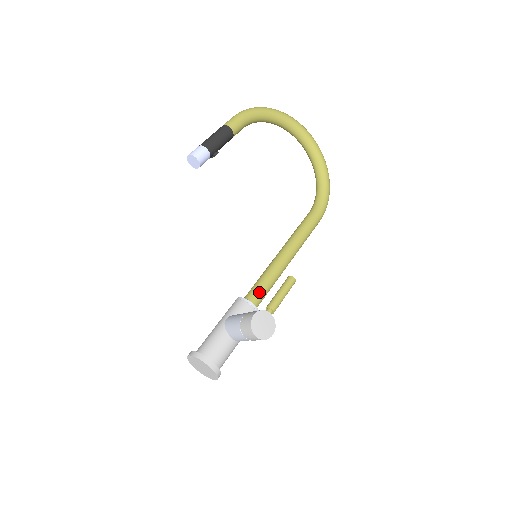
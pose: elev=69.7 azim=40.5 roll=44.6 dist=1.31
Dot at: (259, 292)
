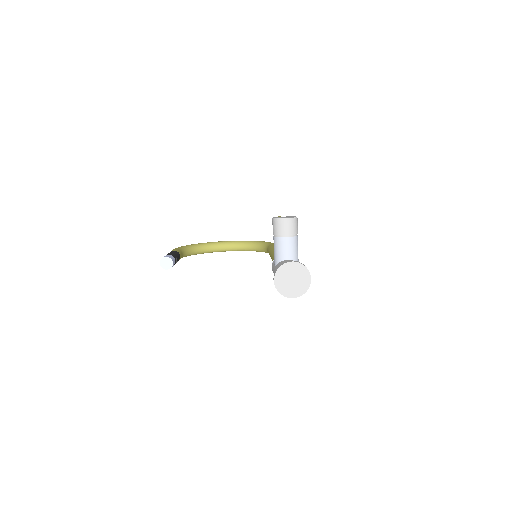
Dot at: occluded
